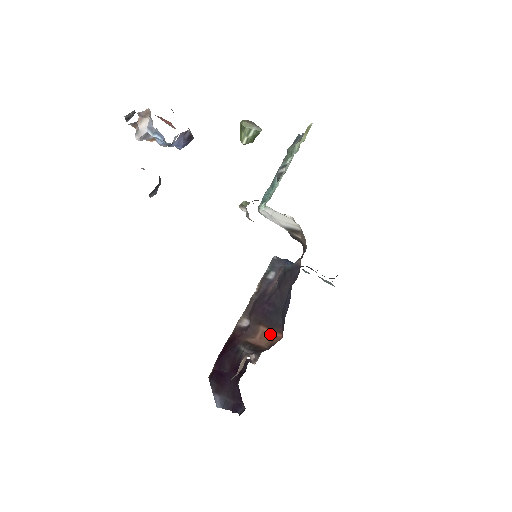
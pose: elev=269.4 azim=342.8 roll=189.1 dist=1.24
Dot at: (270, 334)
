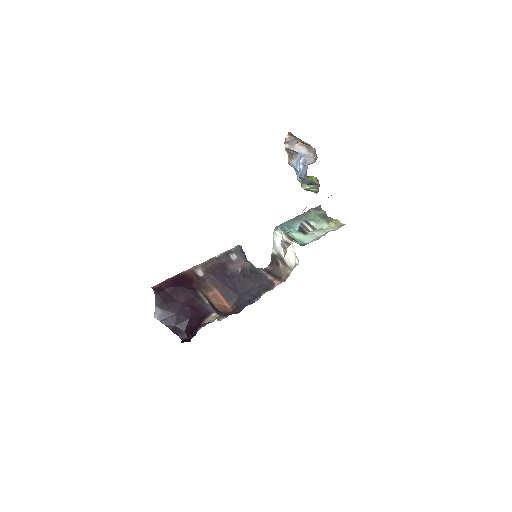
Dot at: (222, 300)
